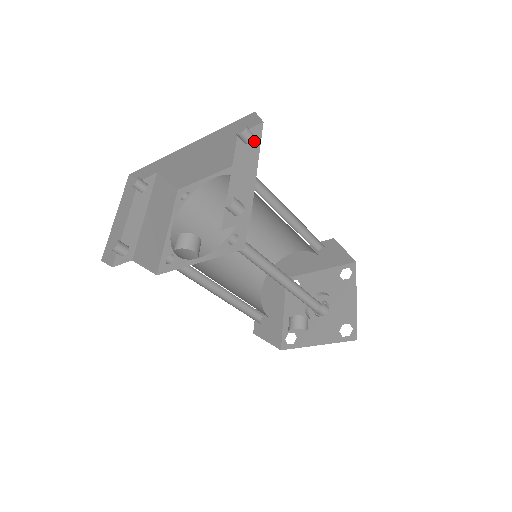
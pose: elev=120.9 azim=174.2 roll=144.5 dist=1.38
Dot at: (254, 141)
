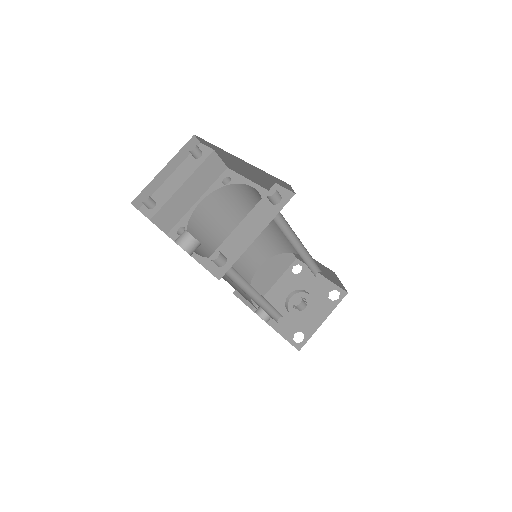
Dot at: (276, 206)
